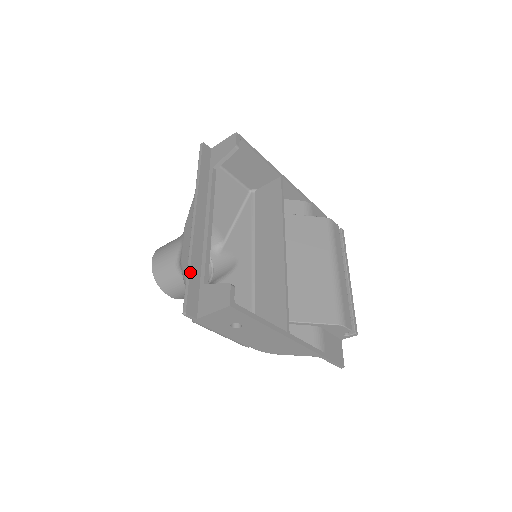
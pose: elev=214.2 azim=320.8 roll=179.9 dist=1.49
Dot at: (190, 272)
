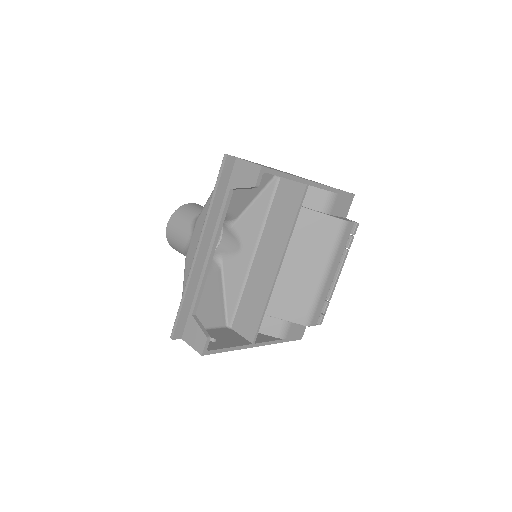
Dot at: (182, 306)
